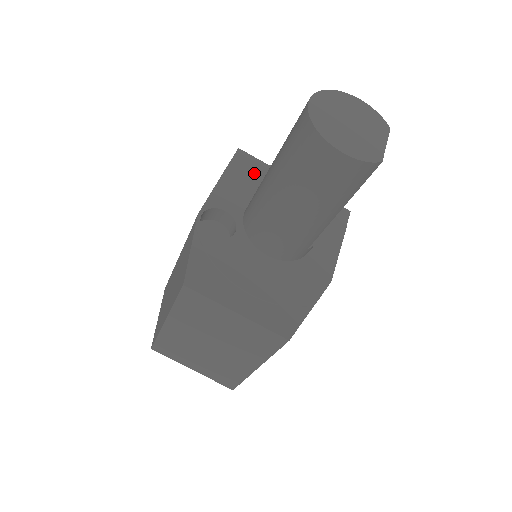
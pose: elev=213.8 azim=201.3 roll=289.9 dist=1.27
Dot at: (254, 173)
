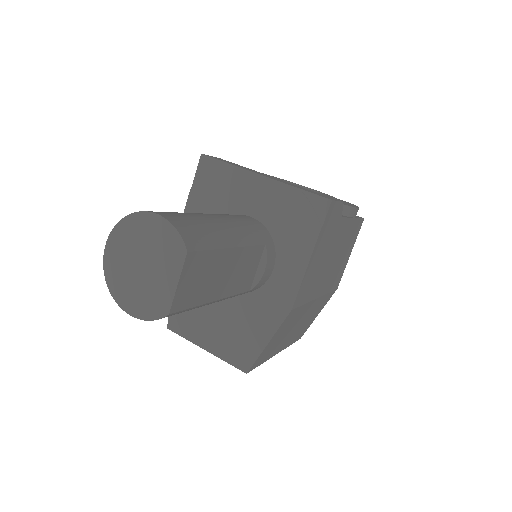
Dot at: (216, 186)
